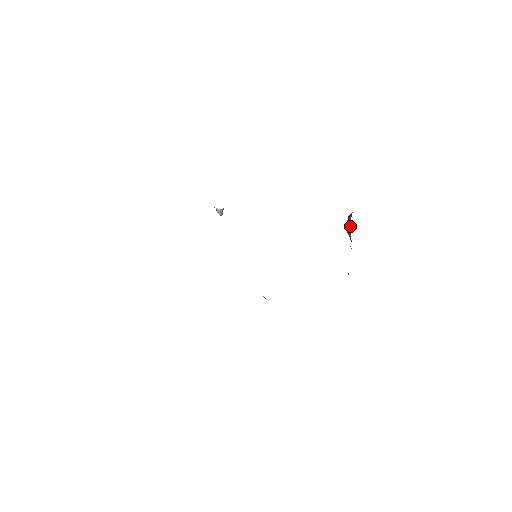
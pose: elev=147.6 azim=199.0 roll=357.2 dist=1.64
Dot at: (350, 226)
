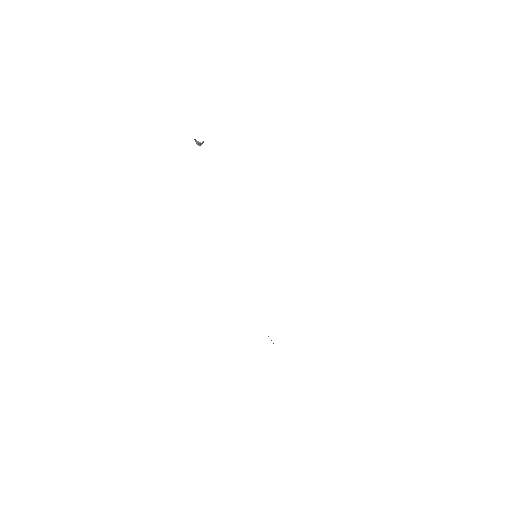
Dot at: occluded
